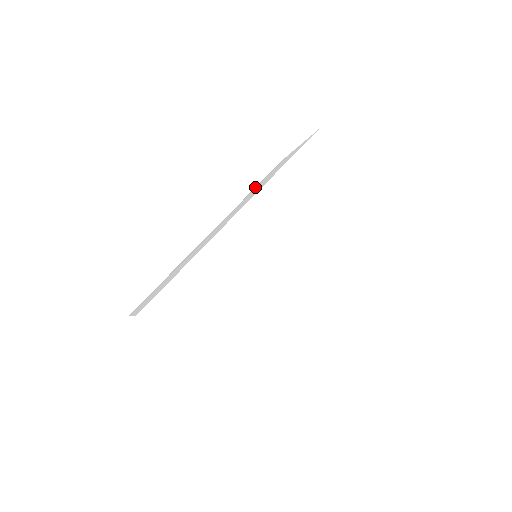
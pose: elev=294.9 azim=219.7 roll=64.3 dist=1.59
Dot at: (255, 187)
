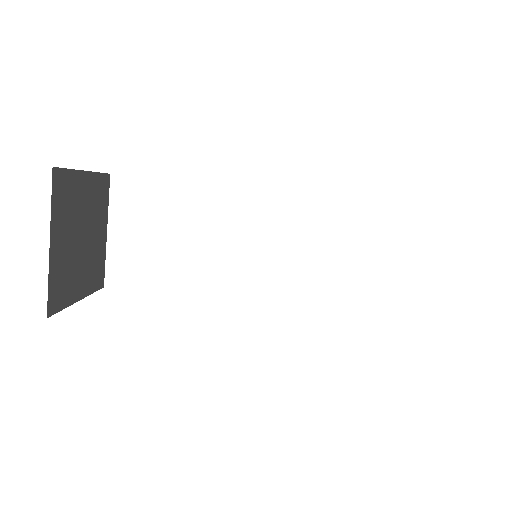
Dot at: occluded
